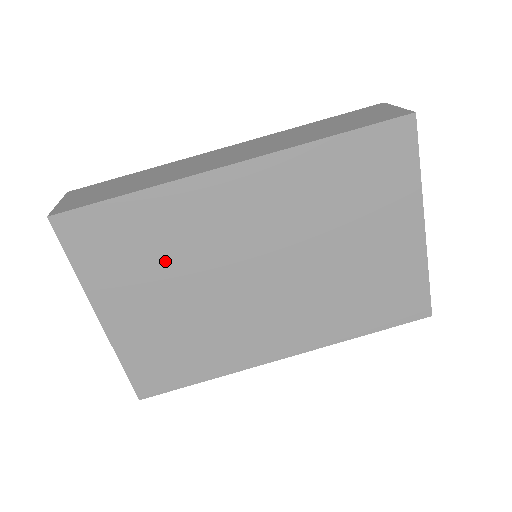
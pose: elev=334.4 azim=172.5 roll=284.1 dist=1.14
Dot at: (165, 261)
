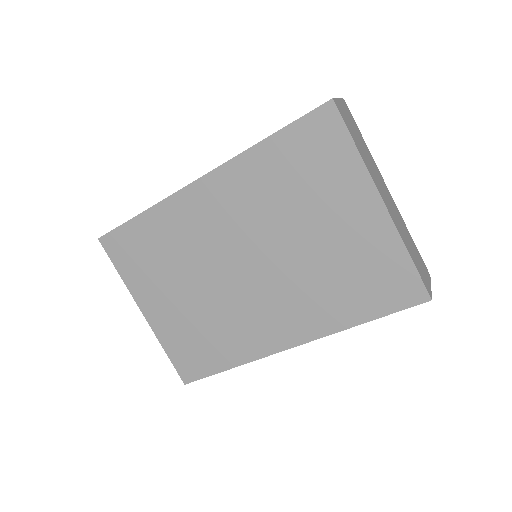
Dot at: (173, 263)
